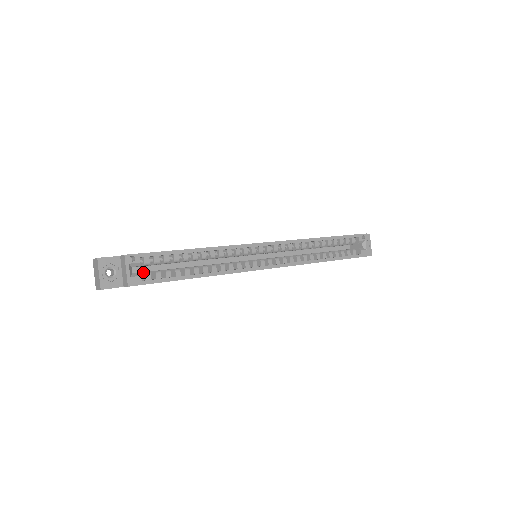
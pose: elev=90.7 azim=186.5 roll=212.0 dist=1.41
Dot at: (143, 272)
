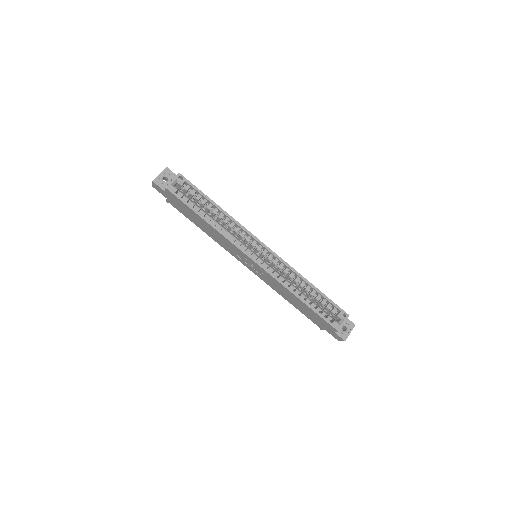
Dot at: (181, 192)
